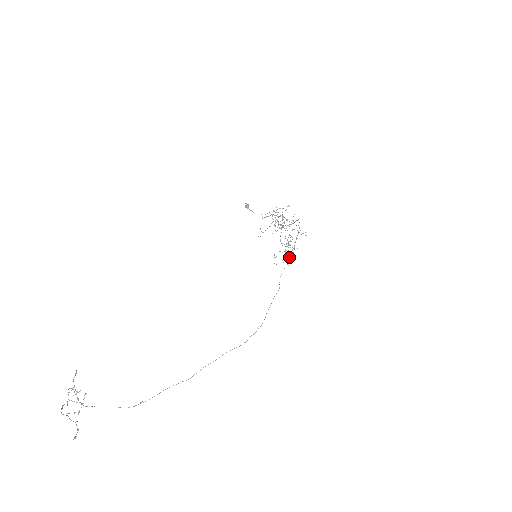
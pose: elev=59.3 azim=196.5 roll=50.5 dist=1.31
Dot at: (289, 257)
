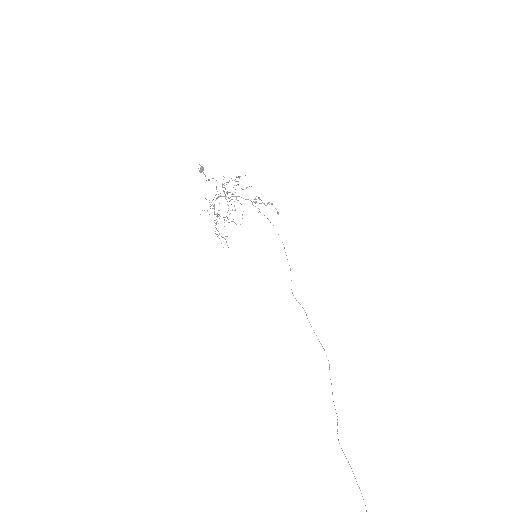
Dot at: (216, 229)
